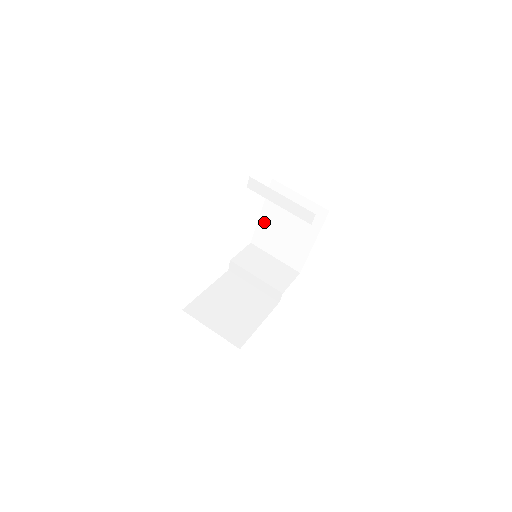
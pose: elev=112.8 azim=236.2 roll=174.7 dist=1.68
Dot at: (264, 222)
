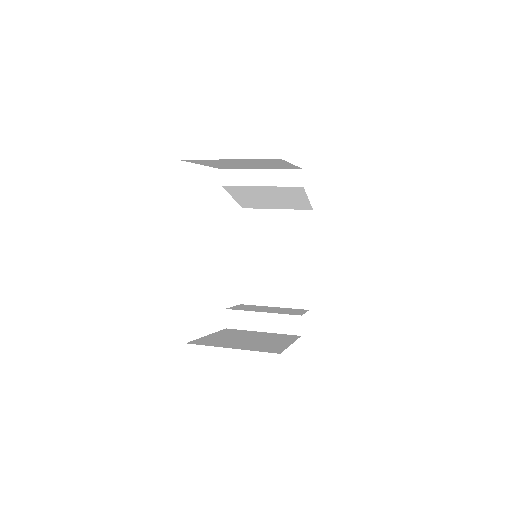
Dot at: (249, 267)
